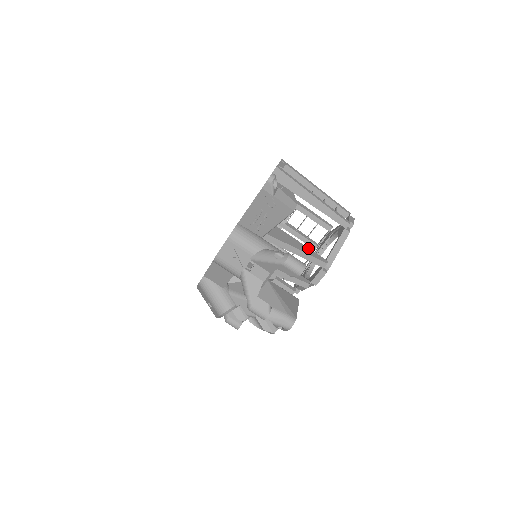
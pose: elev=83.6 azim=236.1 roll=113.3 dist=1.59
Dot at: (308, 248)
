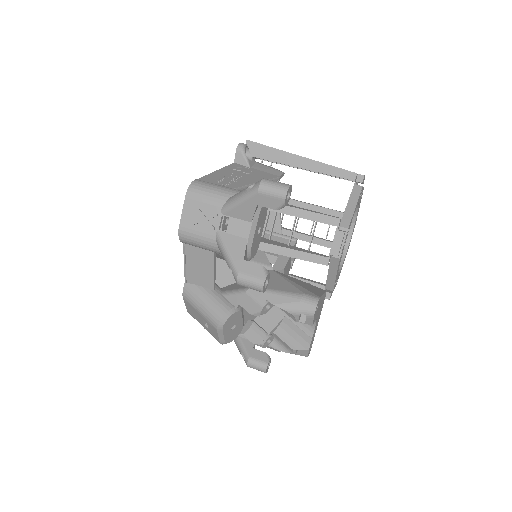
Dot at: (310, 210)
